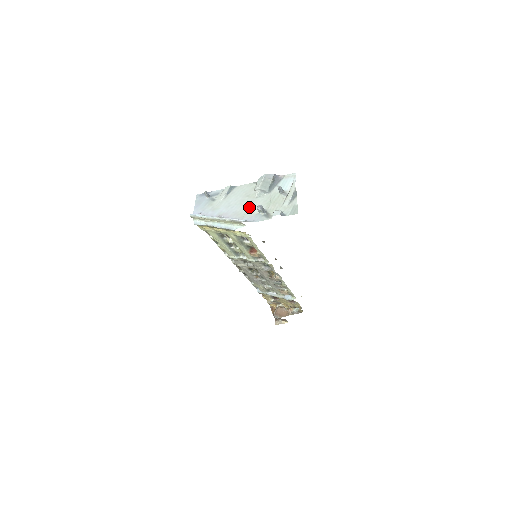
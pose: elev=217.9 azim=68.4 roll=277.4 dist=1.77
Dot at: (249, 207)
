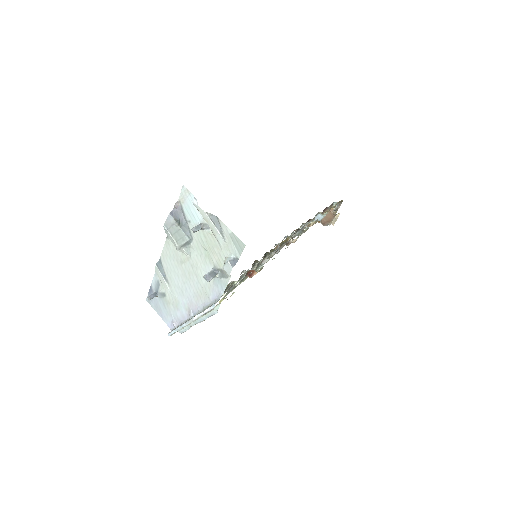
Dot at: (198, 277)
